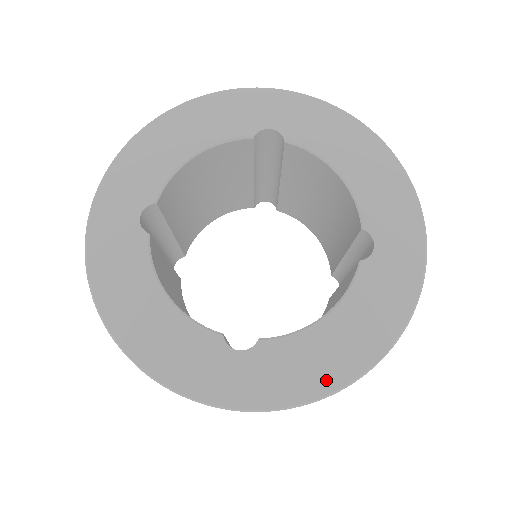
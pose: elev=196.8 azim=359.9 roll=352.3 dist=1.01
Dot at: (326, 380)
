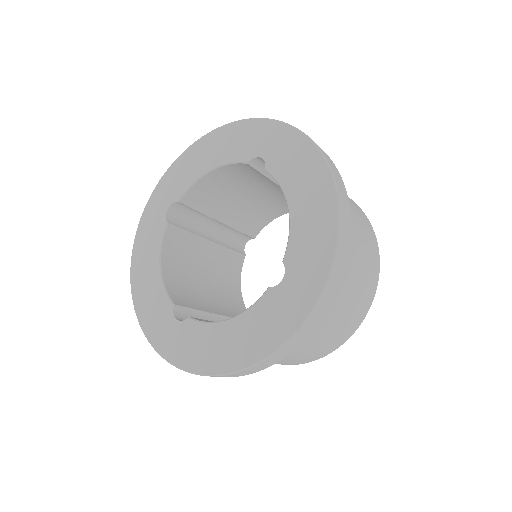
Dot at: (209, 364)
